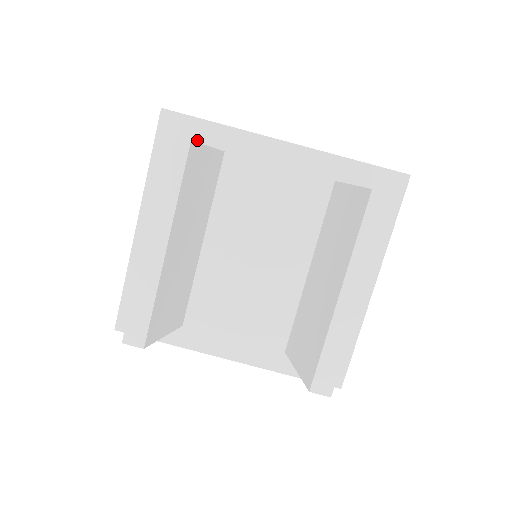
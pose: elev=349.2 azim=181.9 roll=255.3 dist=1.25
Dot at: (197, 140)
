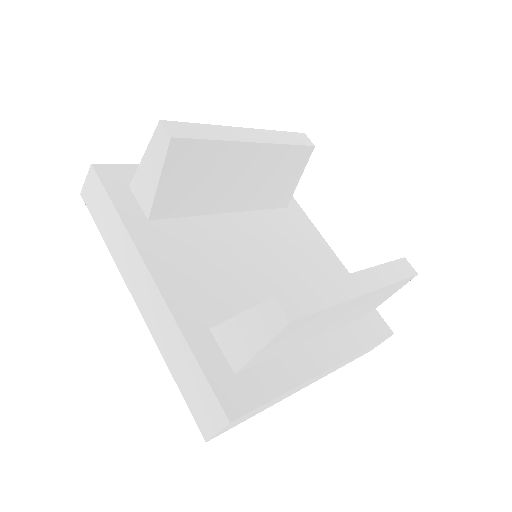
Dot at: occluded
